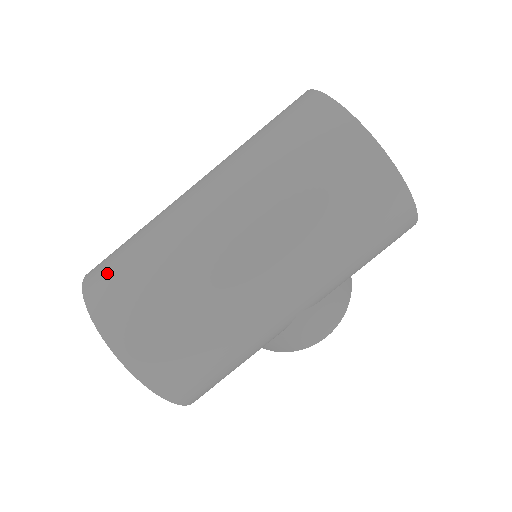
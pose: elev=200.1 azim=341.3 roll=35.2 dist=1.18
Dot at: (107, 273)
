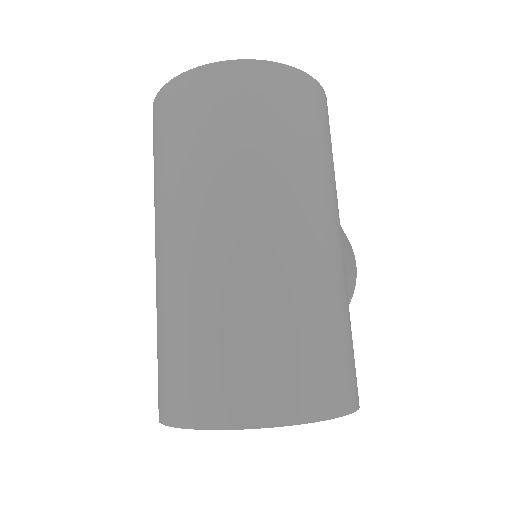
Dot at: (184, 386)
